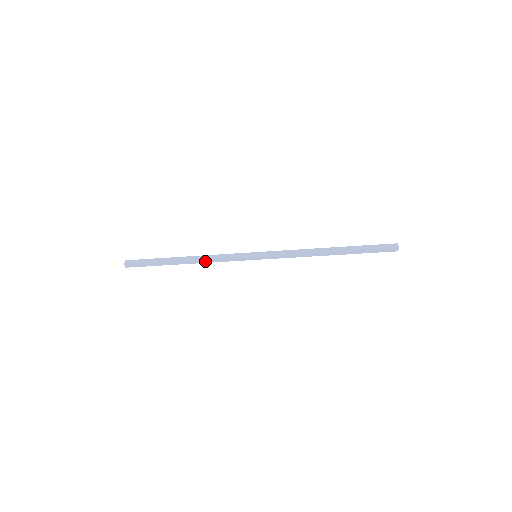
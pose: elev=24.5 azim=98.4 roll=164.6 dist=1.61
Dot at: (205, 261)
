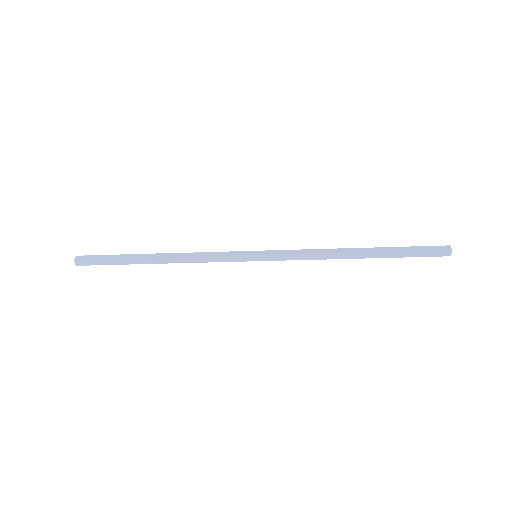
Dot at: (186, 260)
